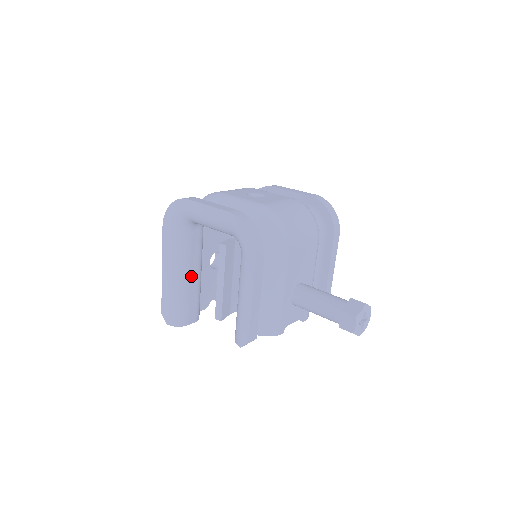
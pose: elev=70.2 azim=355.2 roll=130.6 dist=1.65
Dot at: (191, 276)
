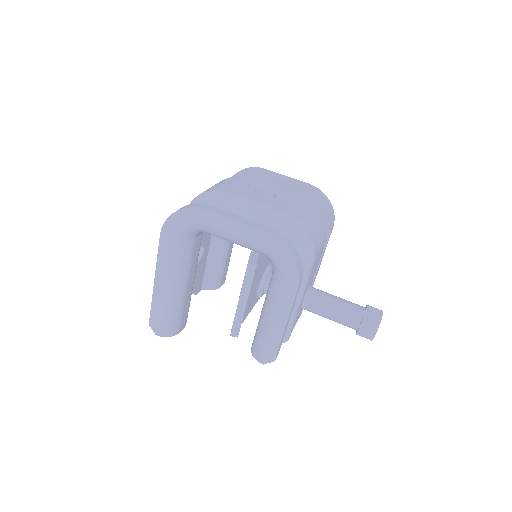
Dot at: (188, 284)
